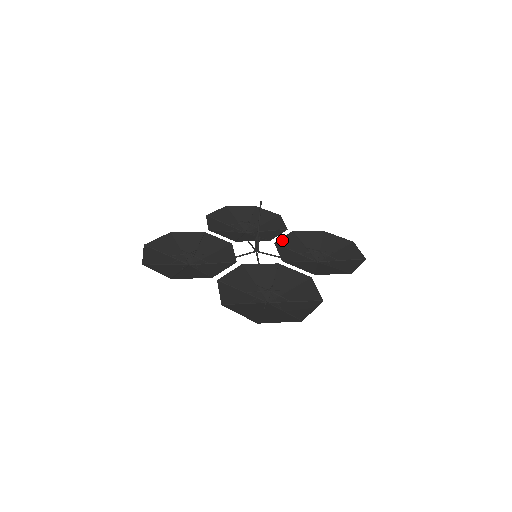
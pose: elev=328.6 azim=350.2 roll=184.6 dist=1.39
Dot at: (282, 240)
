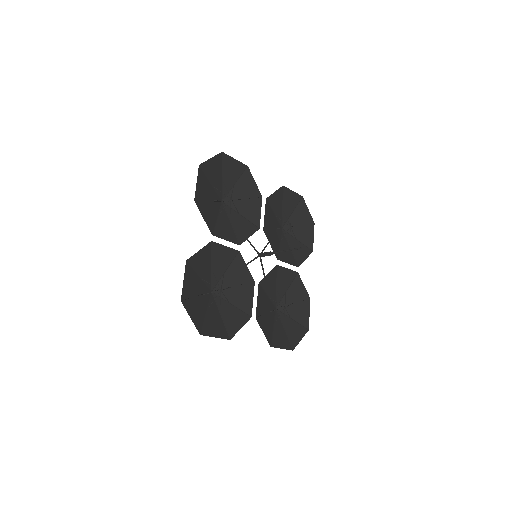
Dot at: (284, 269)
